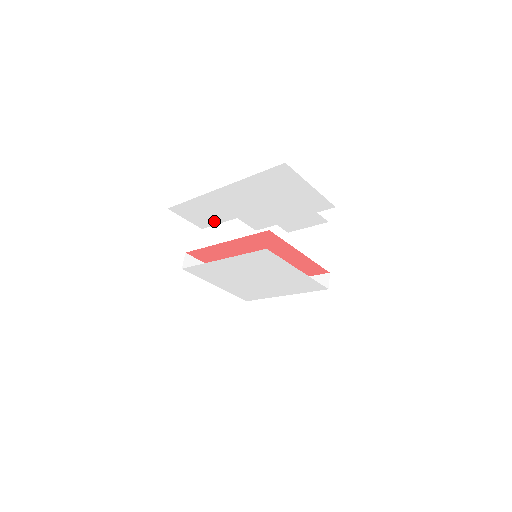
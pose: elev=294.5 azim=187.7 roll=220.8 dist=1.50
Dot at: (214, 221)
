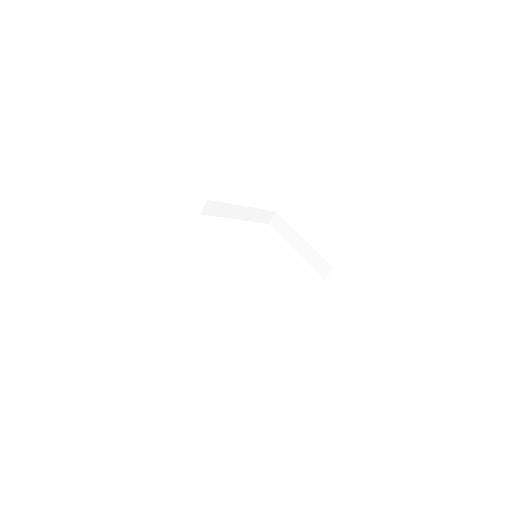
Dot at: occluded
